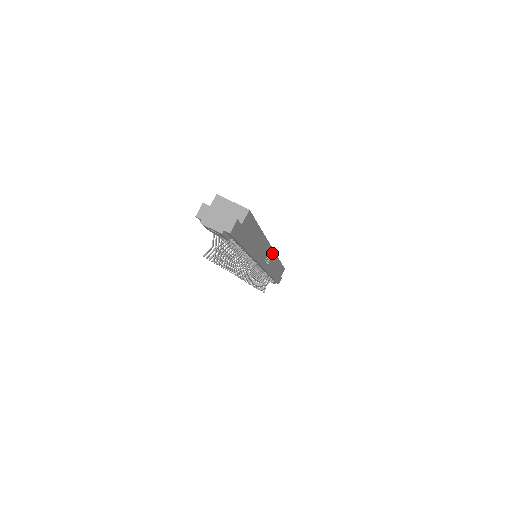
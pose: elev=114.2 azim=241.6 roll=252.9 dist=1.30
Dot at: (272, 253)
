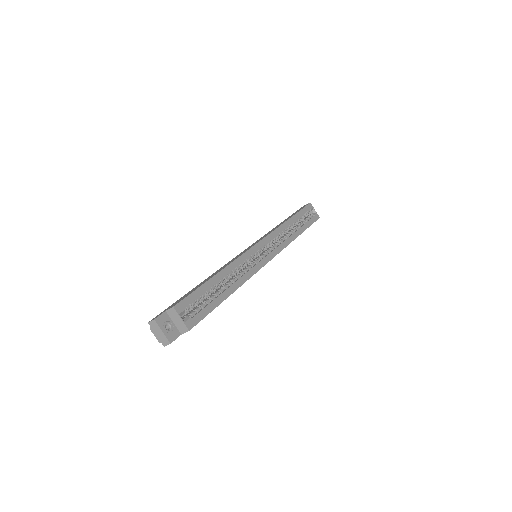
Dot at: (271, 259)
